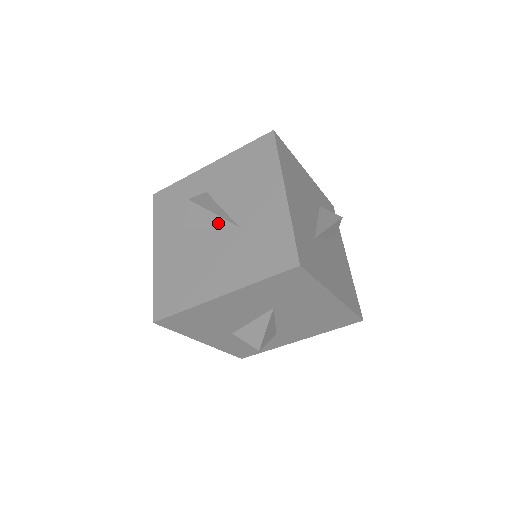
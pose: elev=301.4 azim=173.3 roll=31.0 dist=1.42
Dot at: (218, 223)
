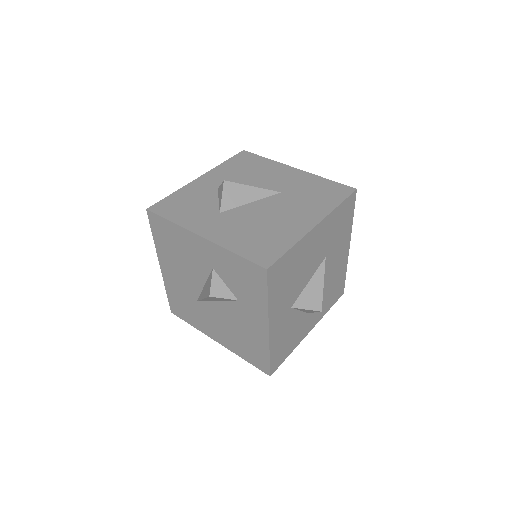
Dot at: (259, 194)
